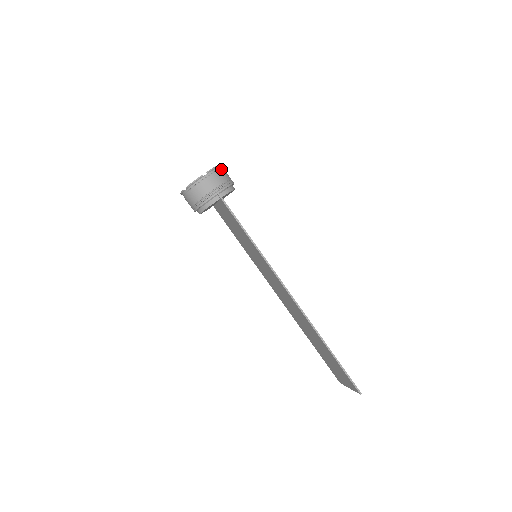
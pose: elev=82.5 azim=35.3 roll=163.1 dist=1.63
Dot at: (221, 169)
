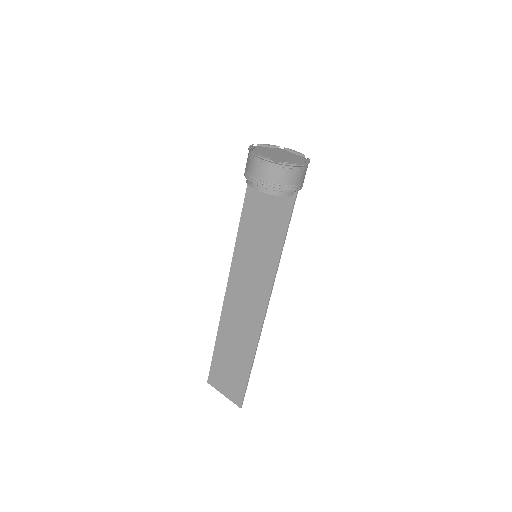
Dot at: occluded
